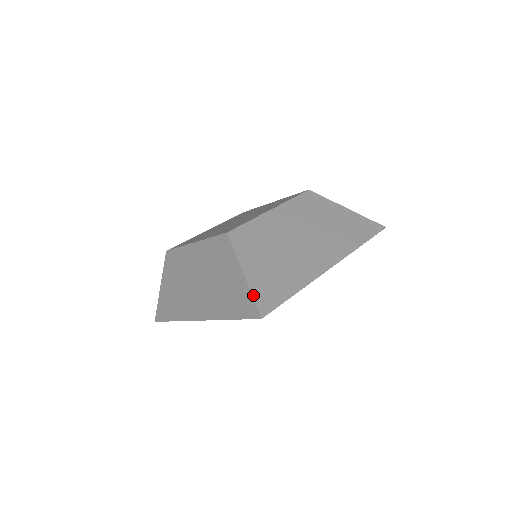
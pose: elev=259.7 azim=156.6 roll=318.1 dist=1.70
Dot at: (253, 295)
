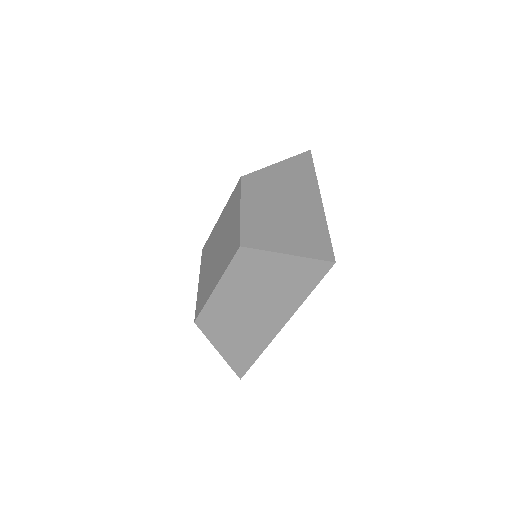
Dot at: (310, 258)
